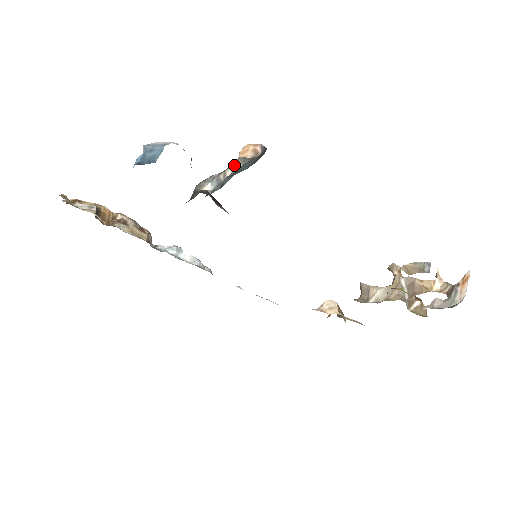
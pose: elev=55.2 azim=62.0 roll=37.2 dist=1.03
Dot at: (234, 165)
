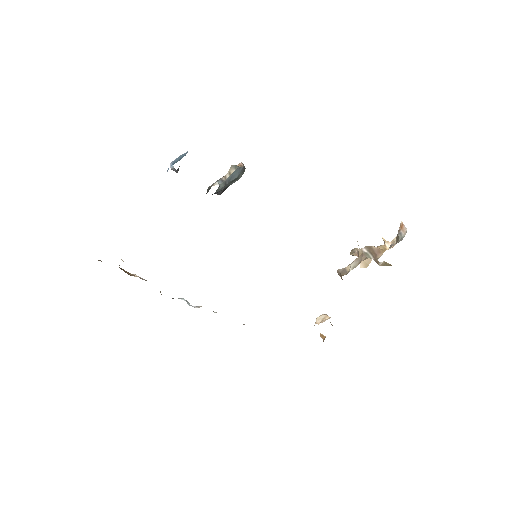
Dot at: (230, 171)
